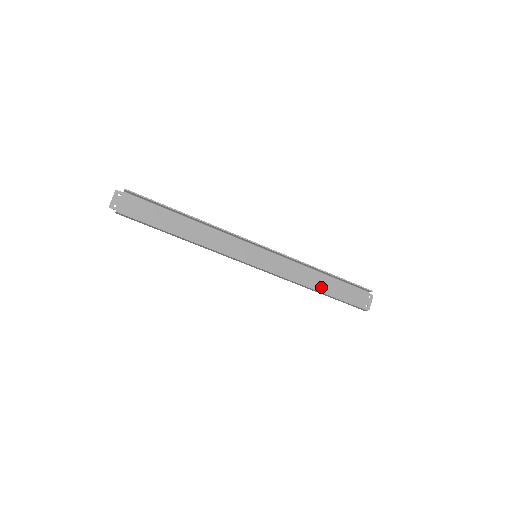
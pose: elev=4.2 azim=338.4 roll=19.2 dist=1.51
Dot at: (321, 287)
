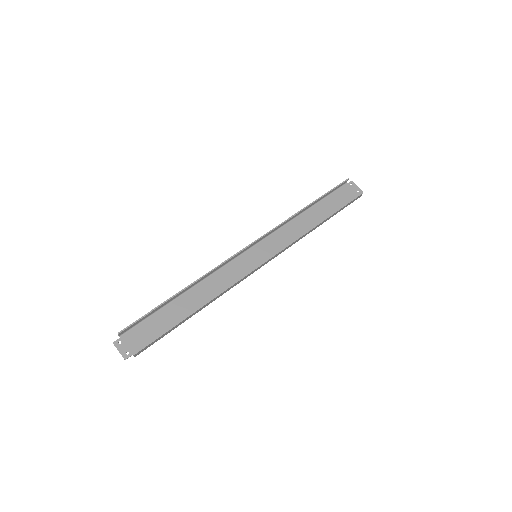
Dot at: (318, 219)
